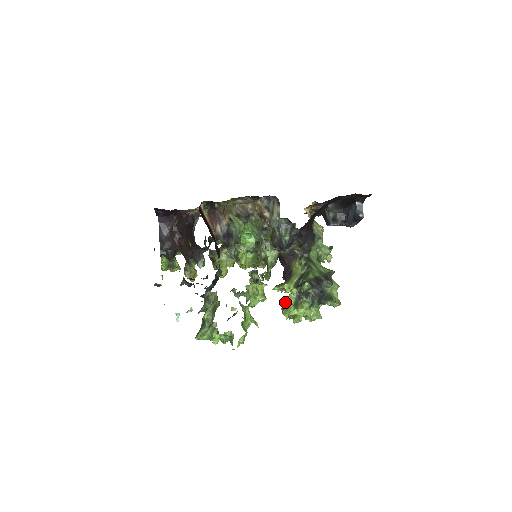
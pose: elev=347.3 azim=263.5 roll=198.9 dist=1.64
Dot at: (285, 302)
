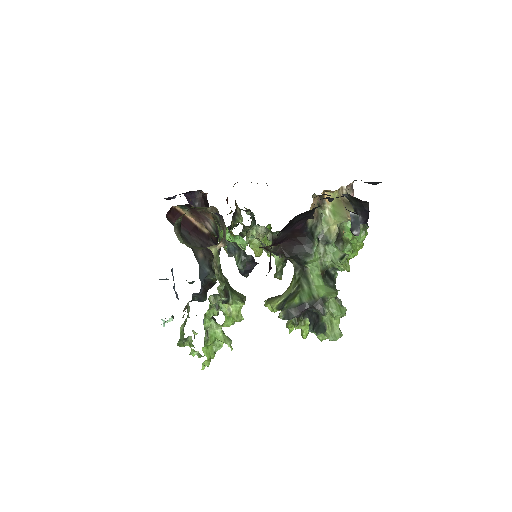
Dot at: occluded
